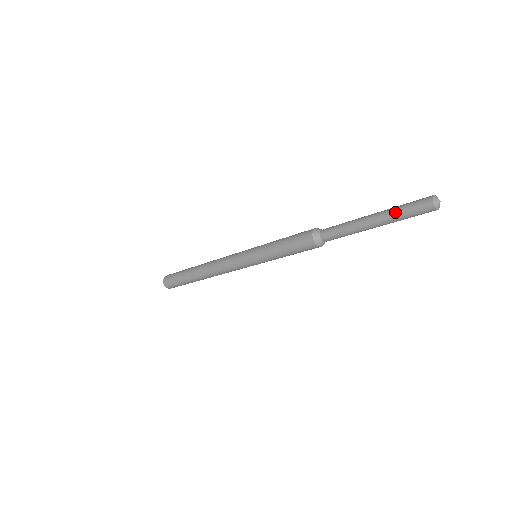
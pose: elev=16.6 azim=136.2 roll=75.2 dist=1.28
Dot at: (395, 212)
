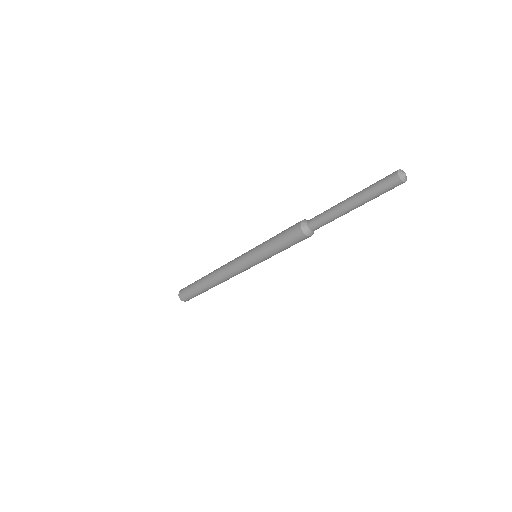
Dot at: (369, 186)
